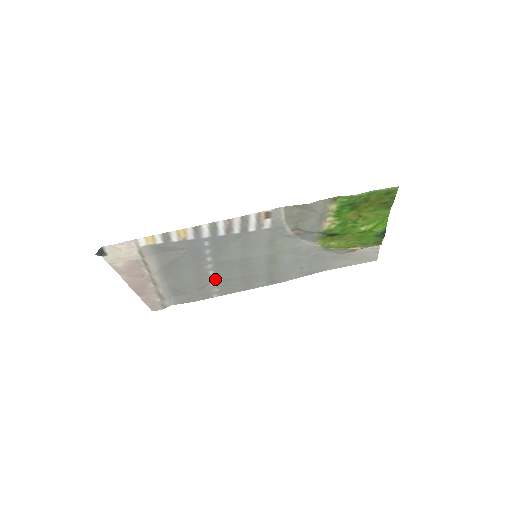
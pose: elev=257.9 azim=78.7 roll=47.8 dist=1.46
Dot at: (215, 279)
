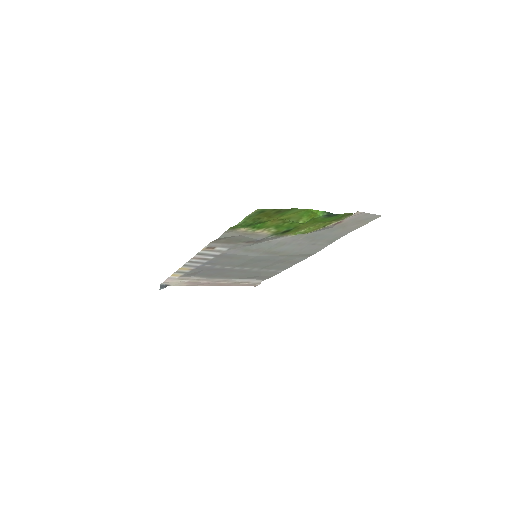
Dot at: (258, 269)
